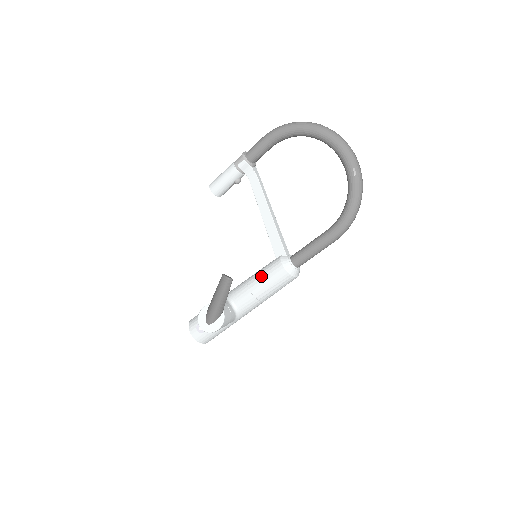
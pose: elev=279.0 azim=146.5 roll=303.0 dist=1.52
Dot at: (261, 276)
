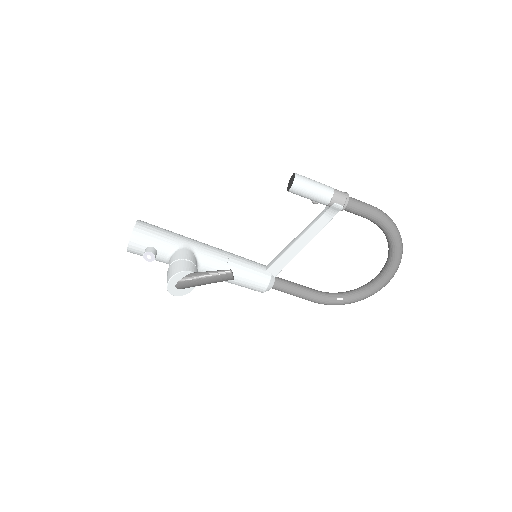
Dot at: (244, 274)
